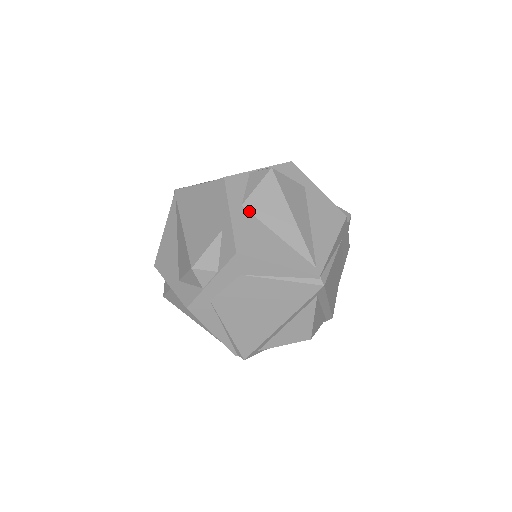
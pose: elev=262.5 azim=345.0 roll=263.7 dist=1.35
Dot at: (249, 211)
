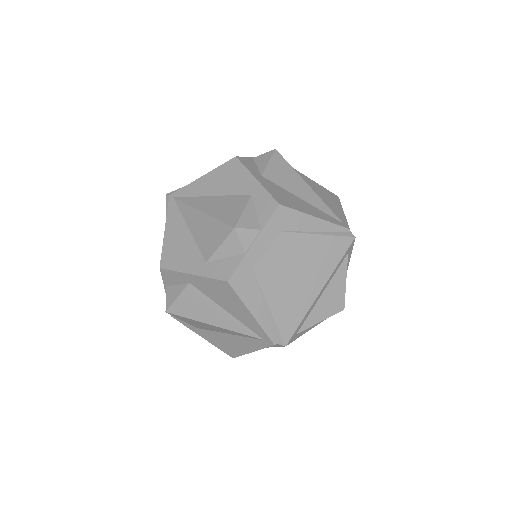
Dot at: (270, 180)
